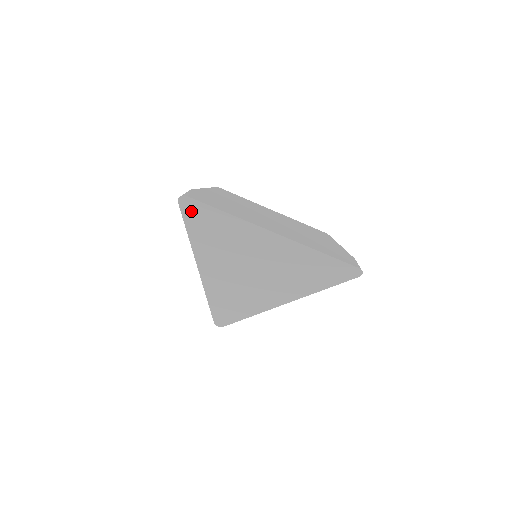
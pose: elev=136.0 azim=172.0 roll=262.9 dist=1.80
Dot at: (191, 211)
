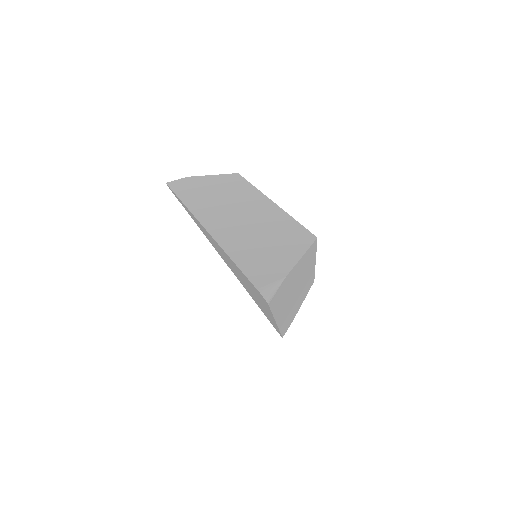
Dot at: occluded
